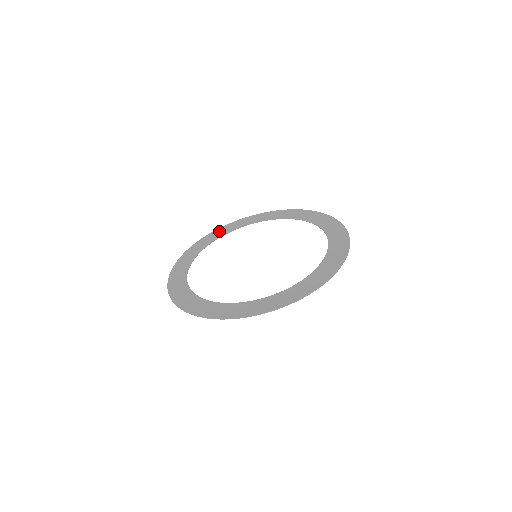
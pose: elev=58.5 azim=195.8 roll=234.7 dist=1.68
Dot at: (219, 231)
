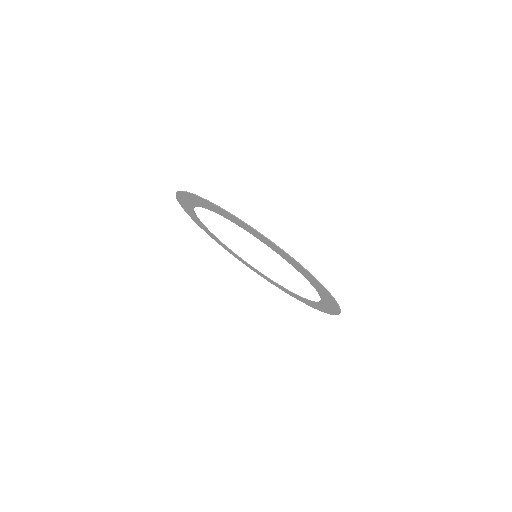
Dot at: occluded
